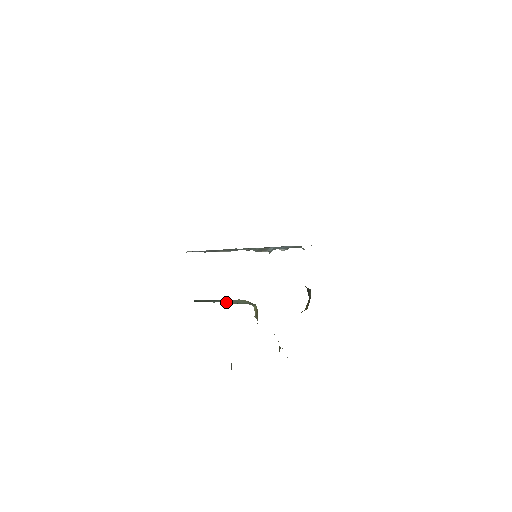
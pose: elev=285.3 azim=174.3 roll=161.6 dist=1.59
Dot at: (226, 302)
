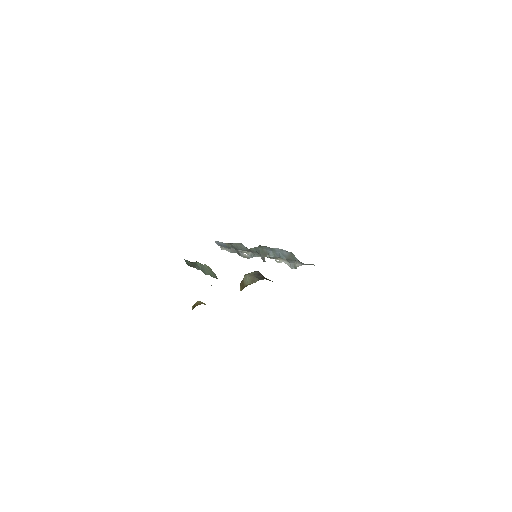
Dot at: (203, 270)
